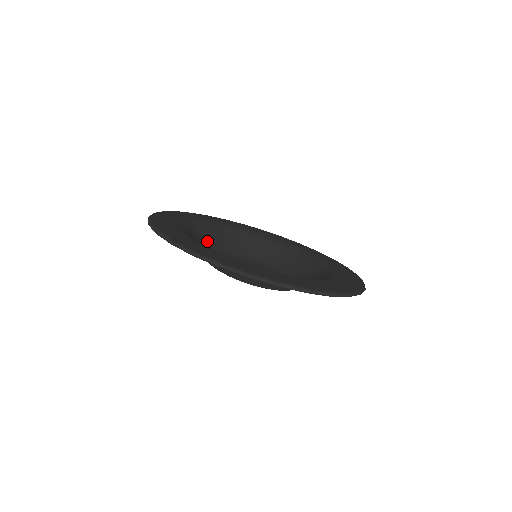
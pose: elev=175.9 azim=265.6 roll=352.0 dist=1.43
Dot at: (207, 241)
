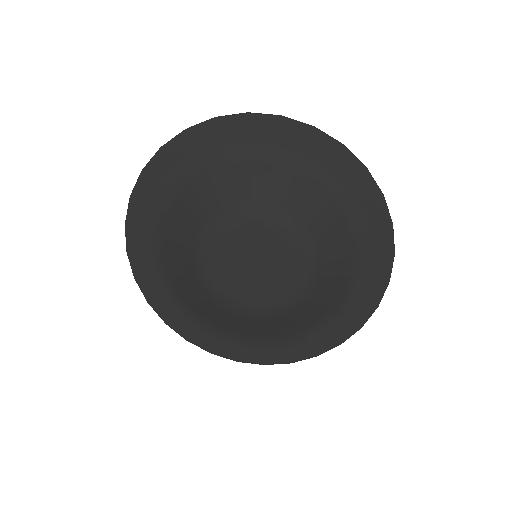
Dot at: occluded
